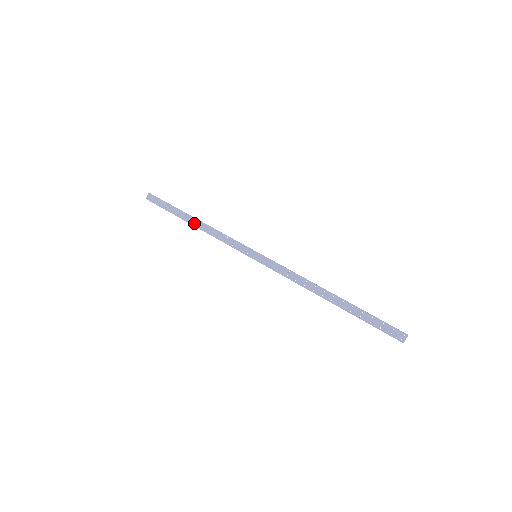
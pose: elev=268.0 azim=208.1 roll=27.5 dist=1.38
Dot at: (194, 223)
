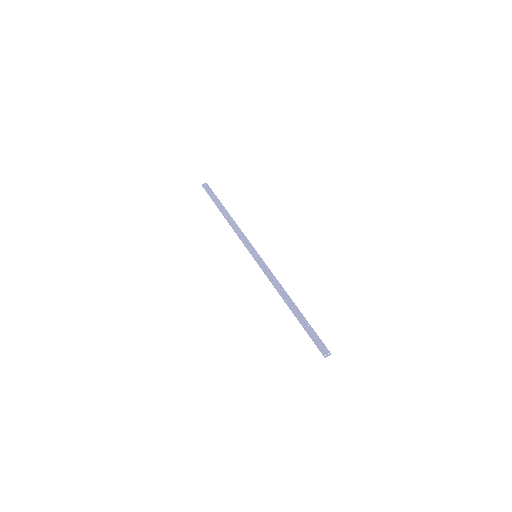
Dot at: (226, 215)
